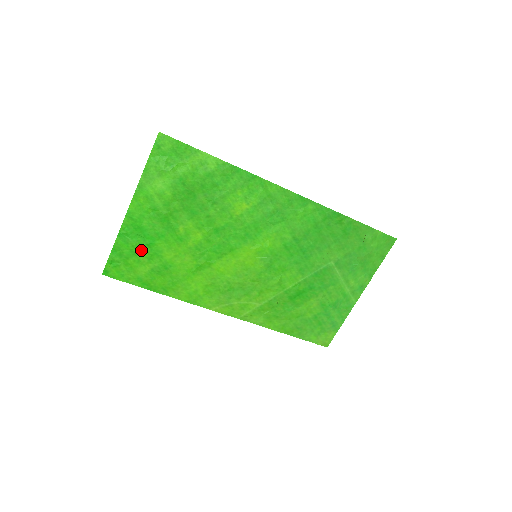
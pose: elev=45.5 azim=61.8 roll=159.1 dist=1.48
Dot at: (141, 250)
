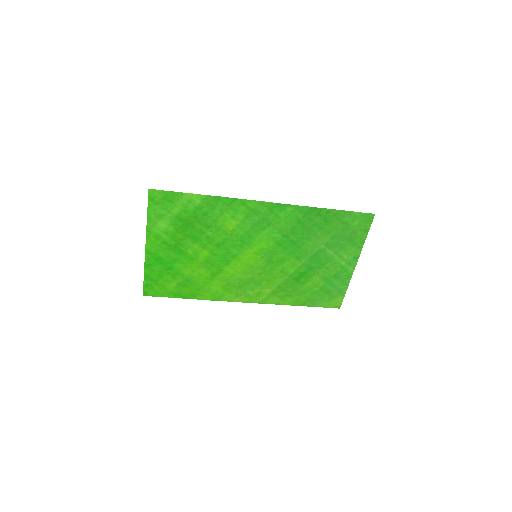
Dot at: (165, 273)
